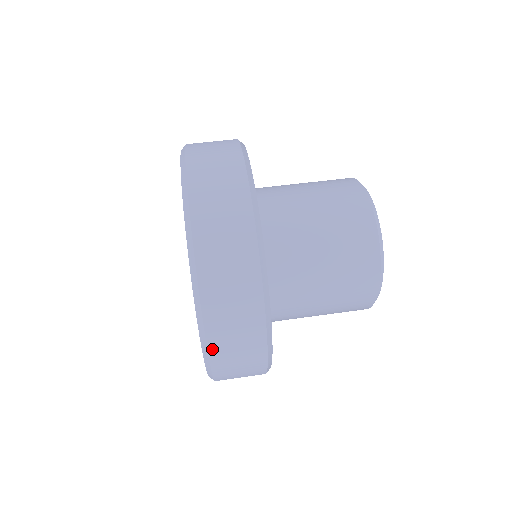
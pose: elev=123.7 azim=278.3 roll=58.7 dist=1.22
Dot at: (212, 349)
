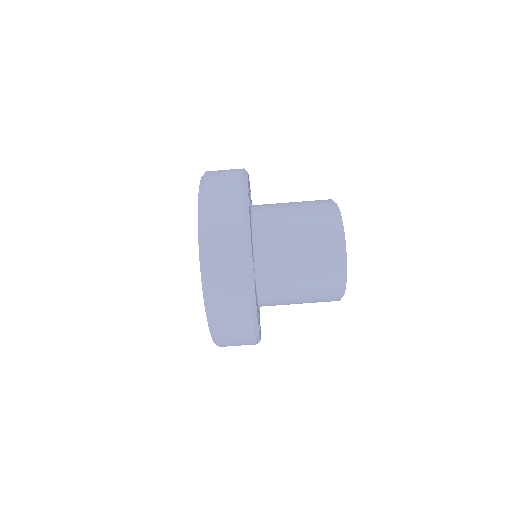
Dot at: occluded
